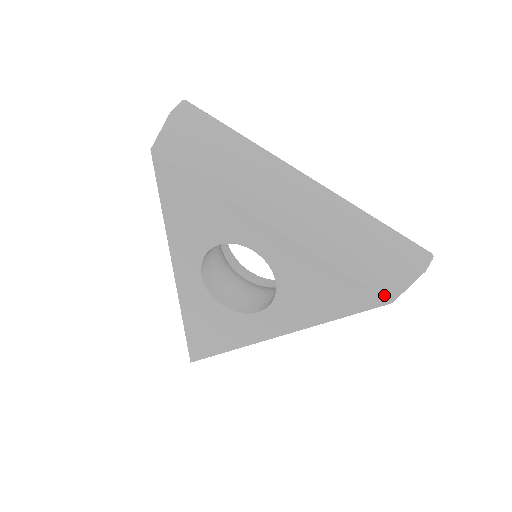
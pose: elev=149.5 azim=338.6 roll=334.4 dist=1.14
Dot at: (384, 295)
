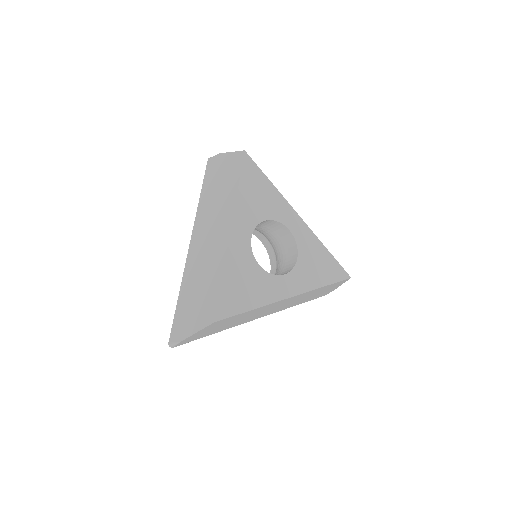
Dot at: (346, 274)
